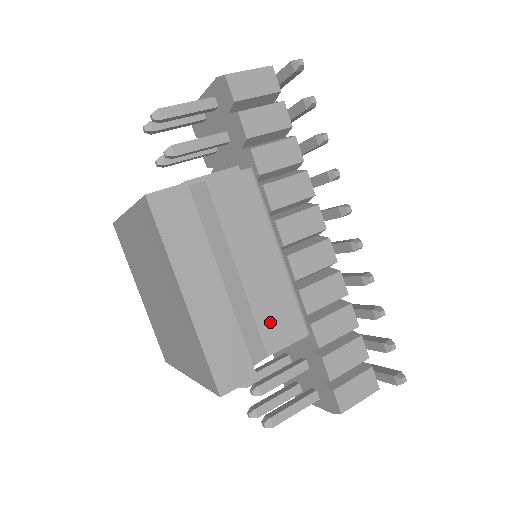
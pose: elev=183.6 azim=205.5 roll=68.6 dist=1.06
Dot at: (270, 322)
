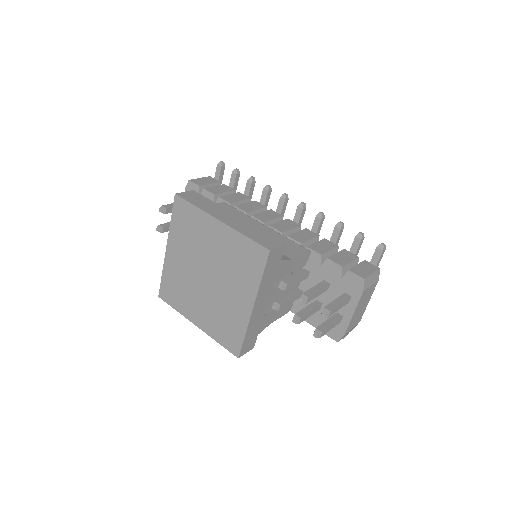
Dot at: occluded
